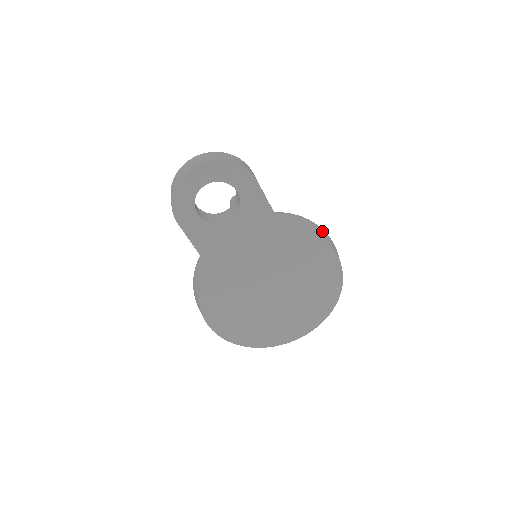
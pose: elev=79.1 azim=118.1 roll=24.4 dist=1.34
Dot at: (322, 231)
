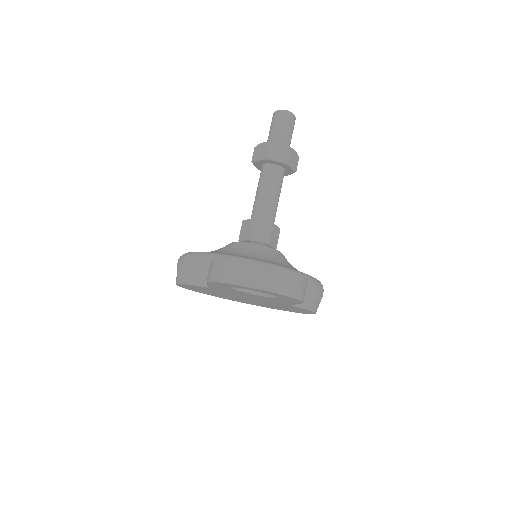
Dot at: (321, 297)
